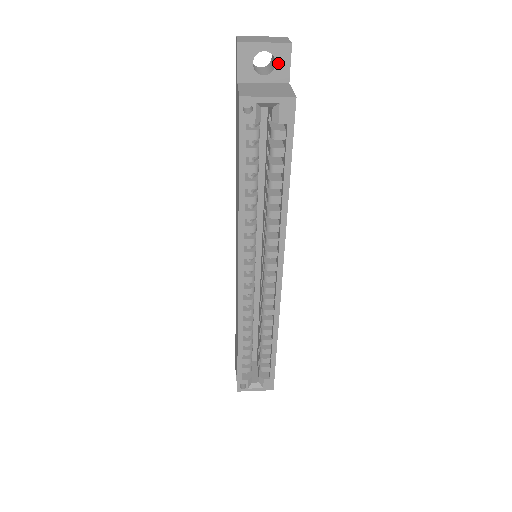
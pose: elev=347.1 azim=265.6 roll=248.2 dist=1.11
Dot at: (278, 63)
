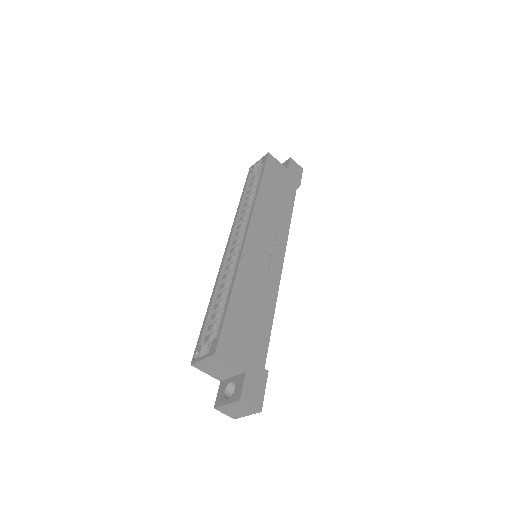
Dot at: occluded
